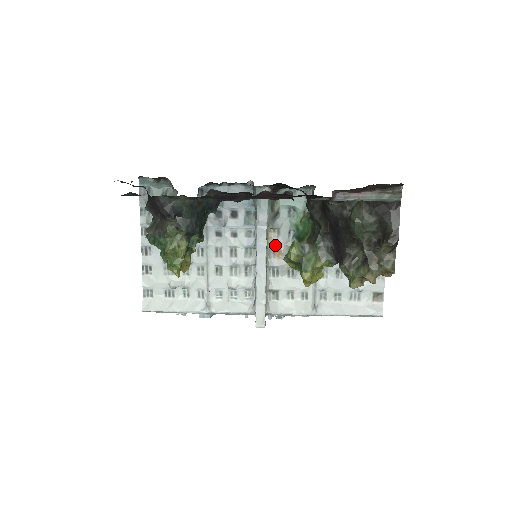
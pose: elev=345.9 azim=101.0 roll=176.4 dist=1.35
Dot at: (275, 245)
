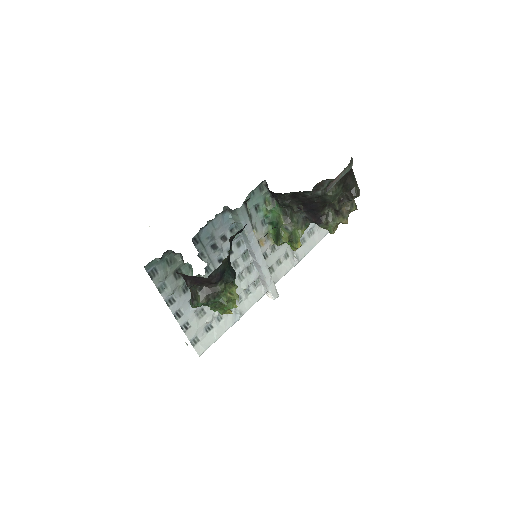
Dot at: (258, 238)
